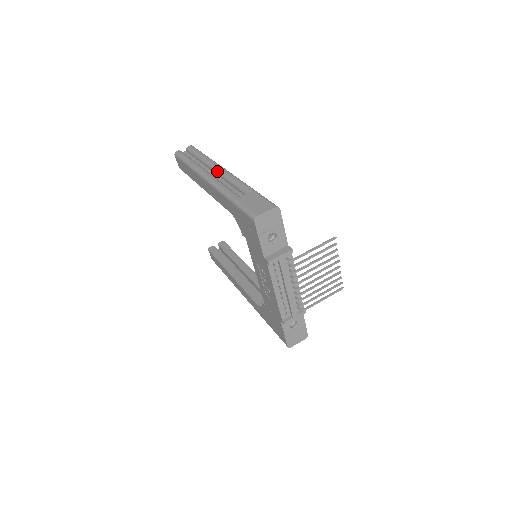
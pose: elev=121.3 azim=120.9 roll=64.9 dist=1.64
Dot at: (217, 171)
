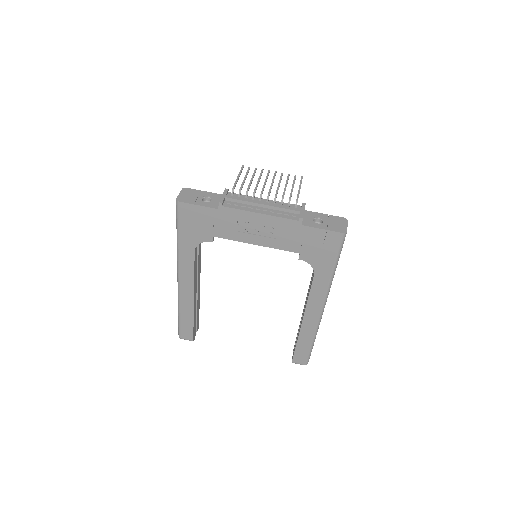
Dot at: occluded
